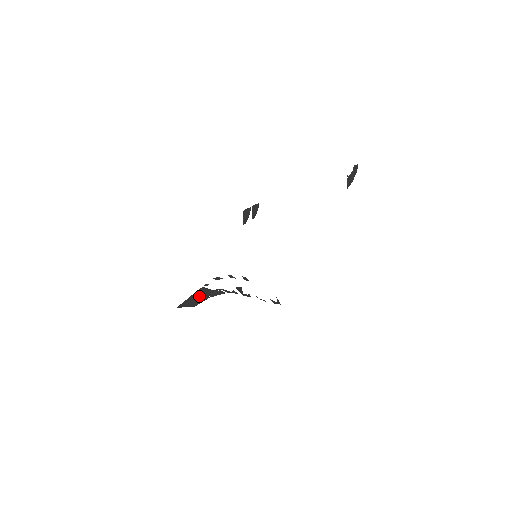
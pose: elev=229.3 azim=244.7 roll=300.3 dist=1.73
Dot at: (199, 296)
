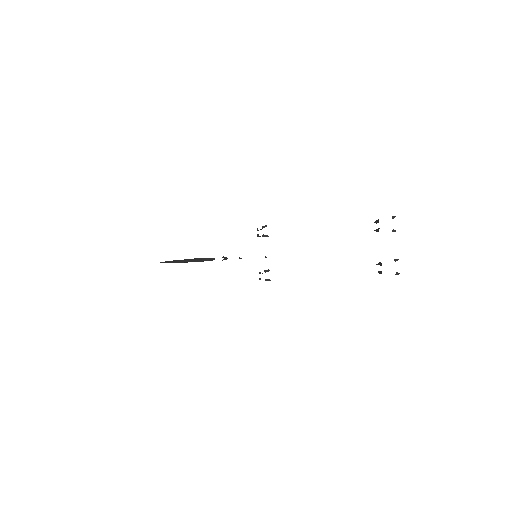
Dot at: (186, 262)
